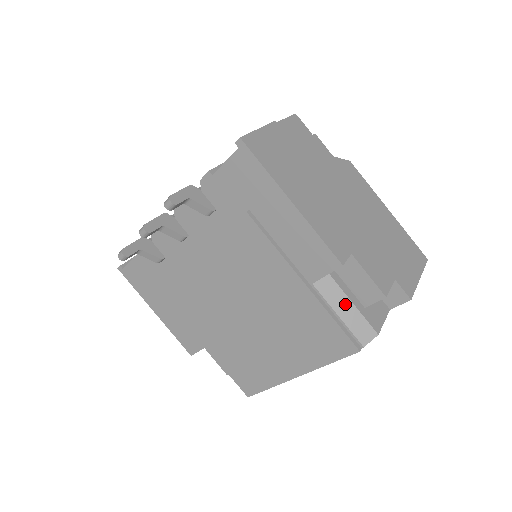
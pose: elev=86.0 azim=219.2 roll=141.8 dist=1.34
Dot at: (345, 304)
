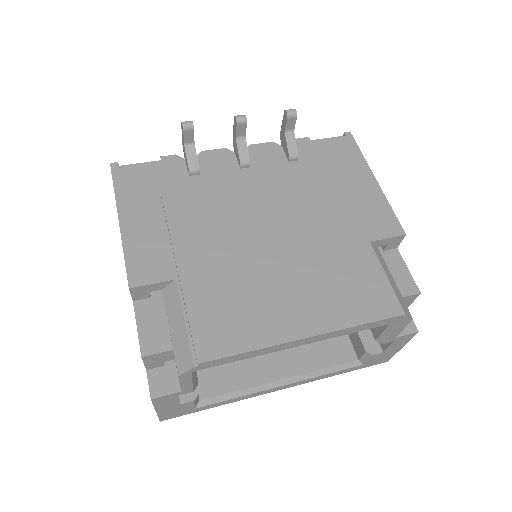
Dot at: (390, 276)
